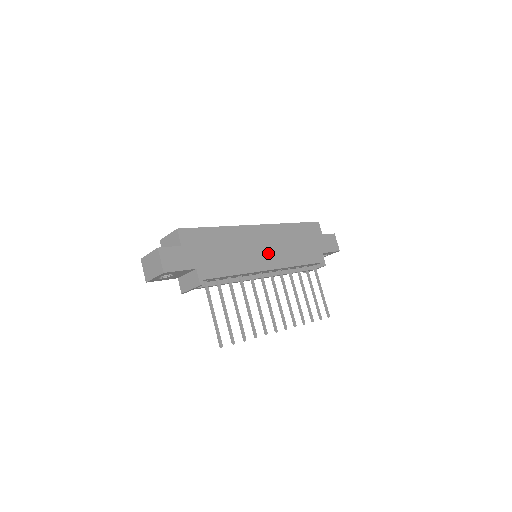
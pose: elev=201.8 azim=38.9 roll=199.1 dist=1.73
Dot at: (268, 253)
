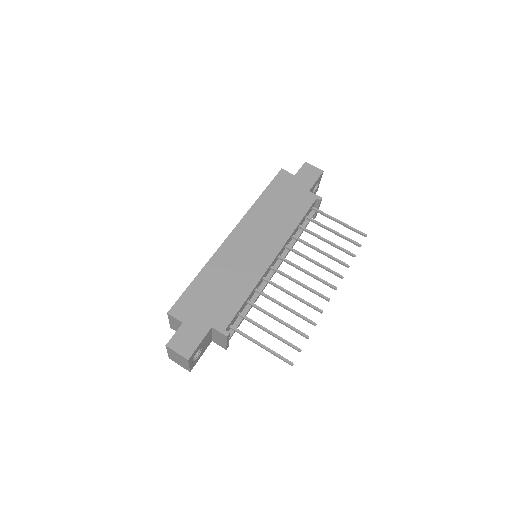
Dot at: (261, 246)
